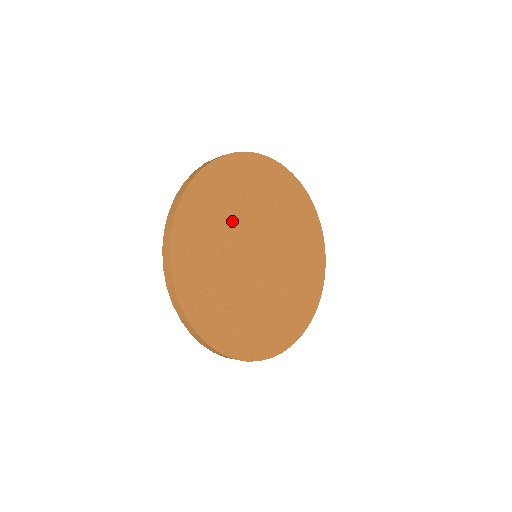
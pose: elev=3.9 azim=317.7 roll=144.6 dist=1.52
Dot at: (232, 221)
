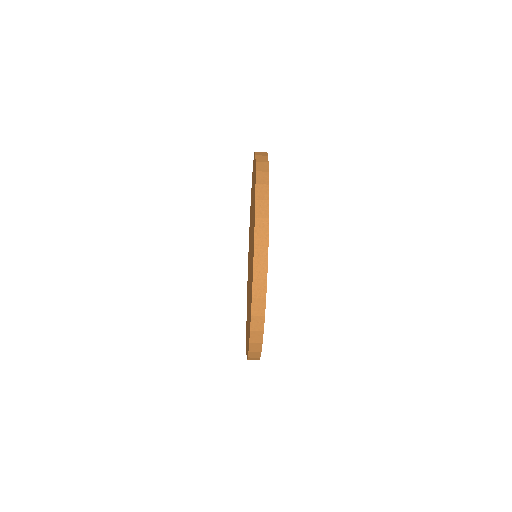
Dot at: occluded
